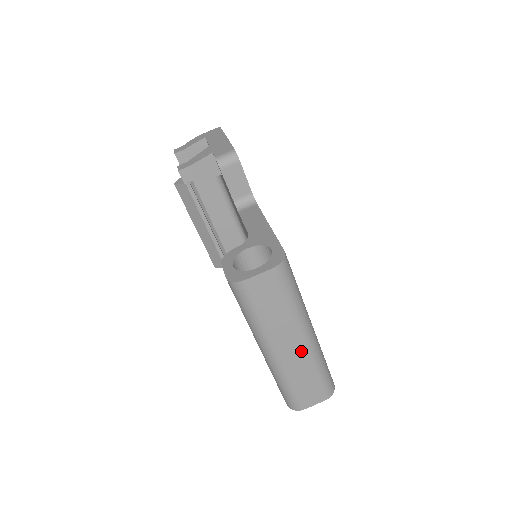
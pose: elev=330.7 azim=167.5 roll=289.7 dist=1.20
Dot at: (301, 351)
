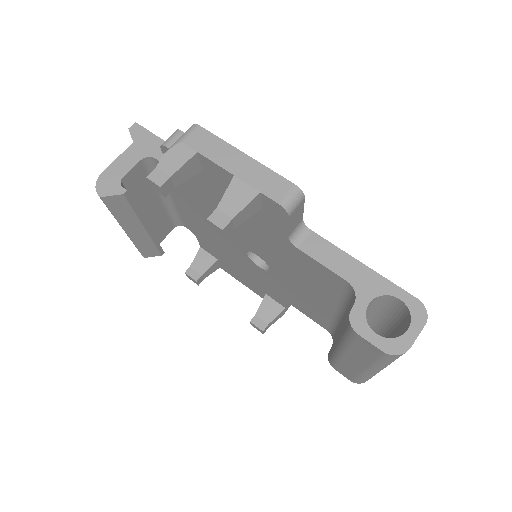
Dot at: occluded
